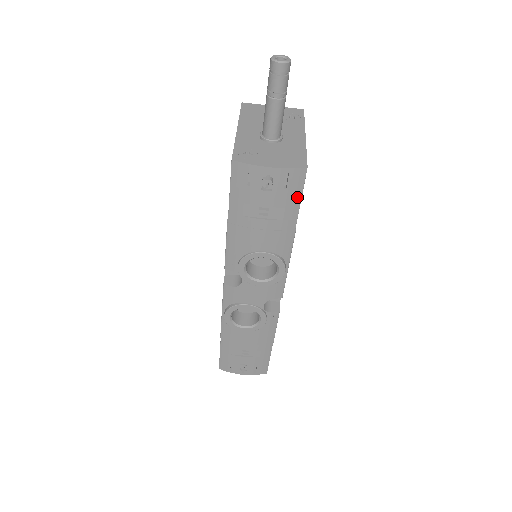
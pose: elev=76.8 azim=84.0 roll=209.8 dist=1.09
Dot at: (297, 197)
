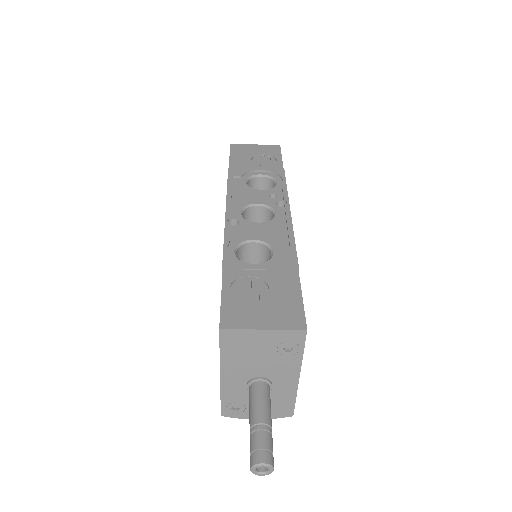
Dot at: occluded
